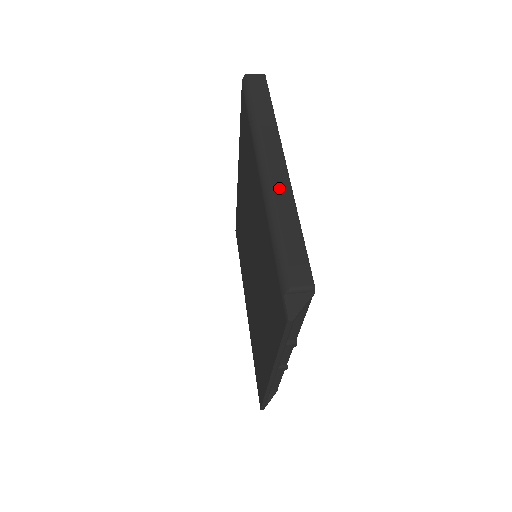
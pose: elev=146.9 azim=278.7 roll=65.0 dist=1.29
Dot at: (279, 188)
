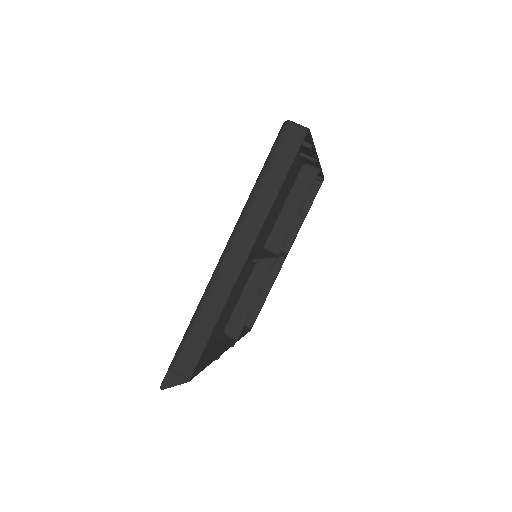
Dot at: (222, 282)
